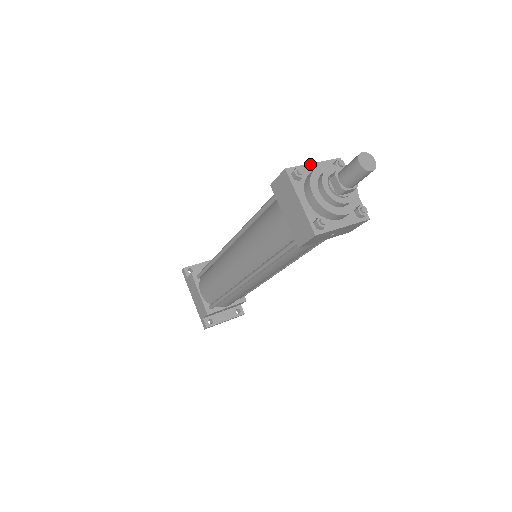
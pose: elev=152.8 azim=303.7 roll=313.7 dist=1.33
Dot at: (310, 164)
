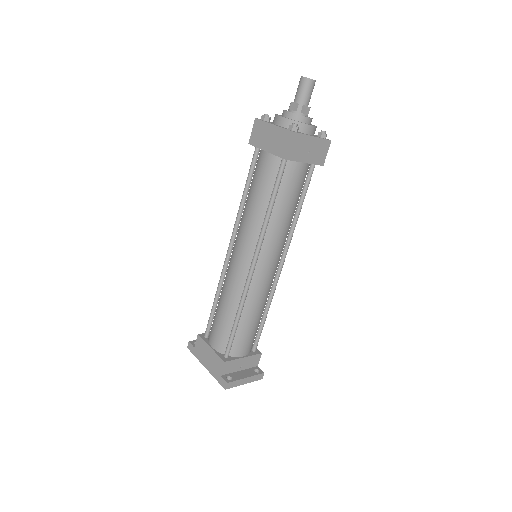
Dot at: occluded
